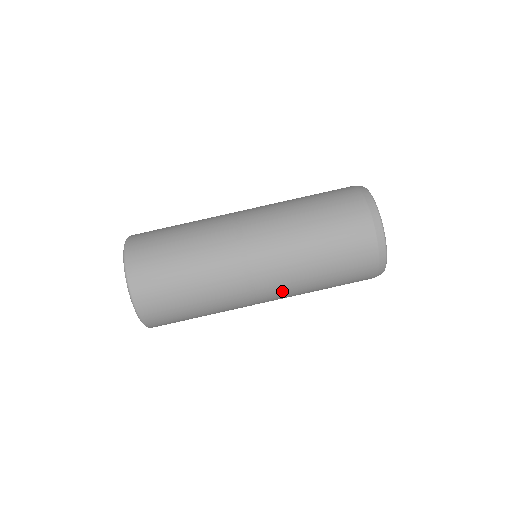
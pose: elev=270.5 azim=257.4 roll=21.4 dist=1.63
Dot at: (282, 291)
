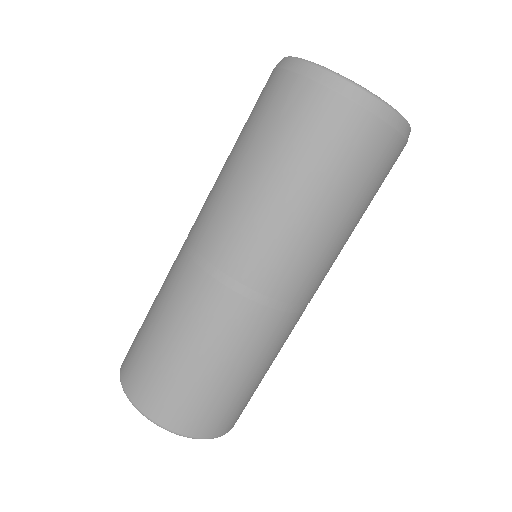
Dot at: (291, 263)
